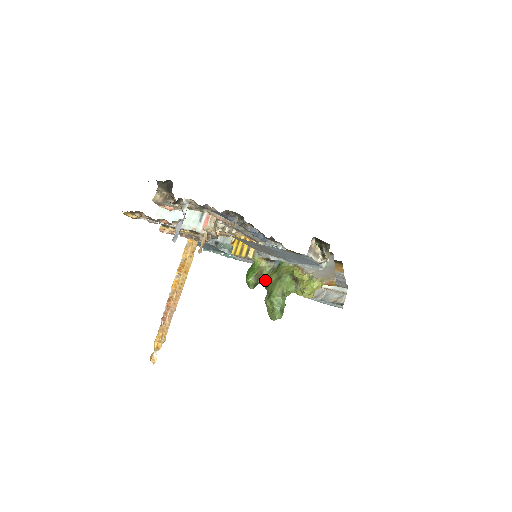
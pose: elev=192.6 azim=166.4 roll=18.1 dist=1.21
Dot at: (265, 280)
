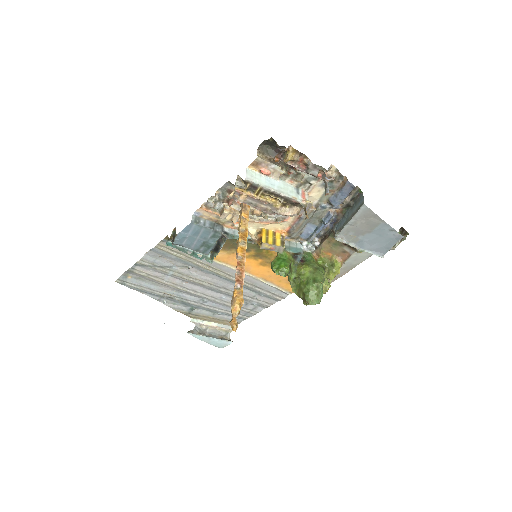
Dot at: (294, 272)
